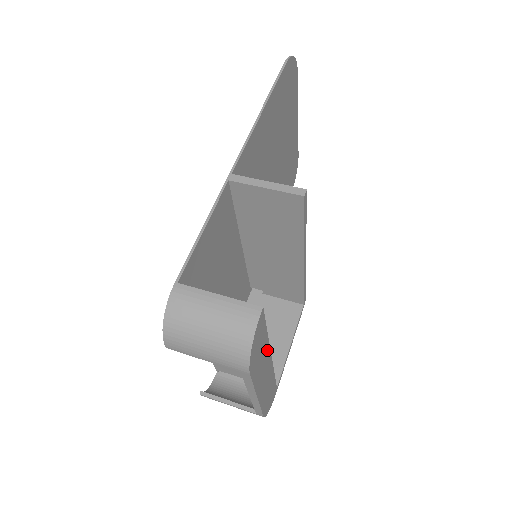
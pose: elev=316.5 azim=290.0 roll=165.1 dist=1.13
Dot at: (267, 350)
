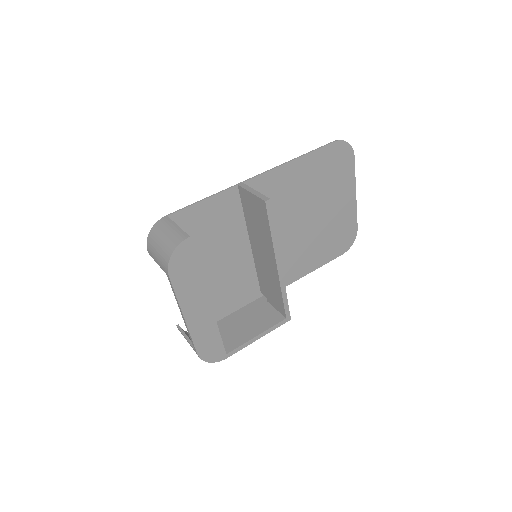
Dot at: (201, 286)
